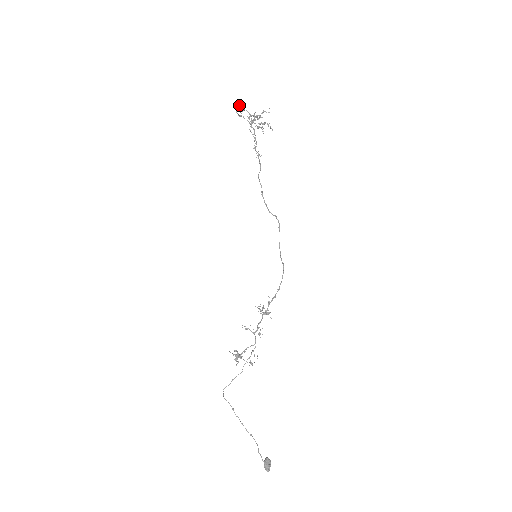
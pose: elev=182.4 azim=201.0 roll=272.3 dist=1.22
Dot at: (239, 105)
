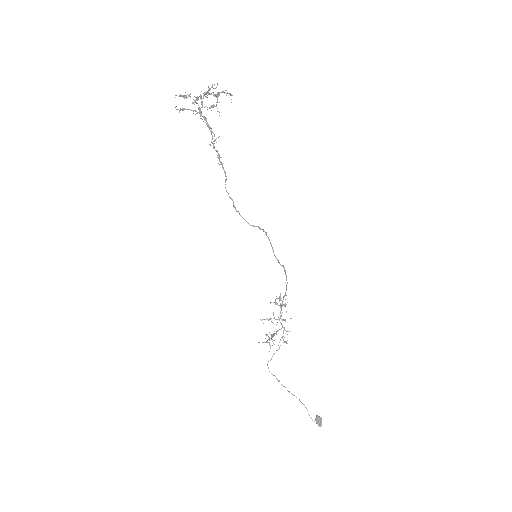
Dot at: (176, 95)
